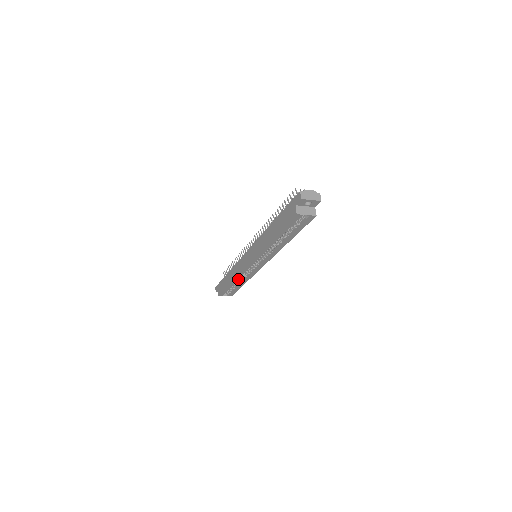
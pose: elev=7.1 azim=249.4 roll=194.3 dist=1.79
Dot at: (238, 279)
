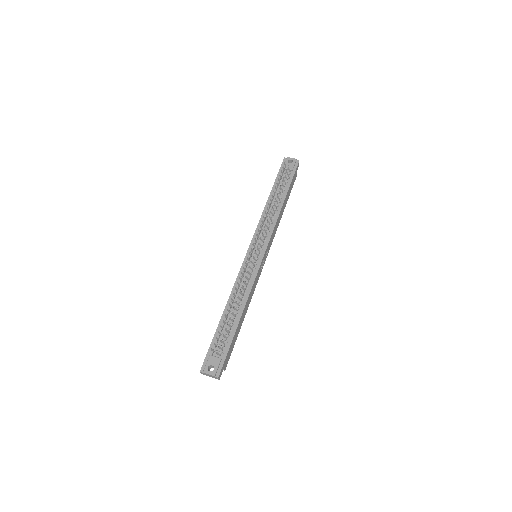
Dot at: occluded
